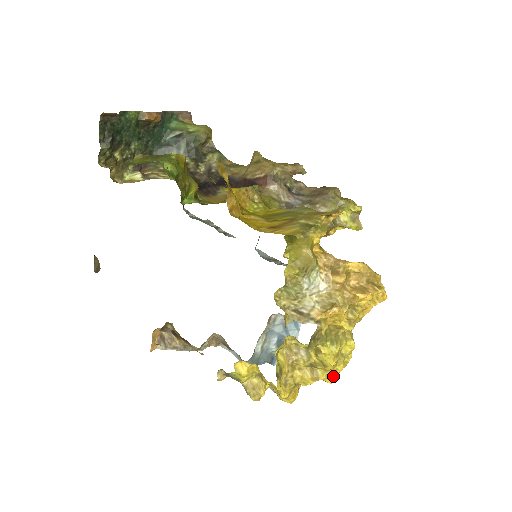
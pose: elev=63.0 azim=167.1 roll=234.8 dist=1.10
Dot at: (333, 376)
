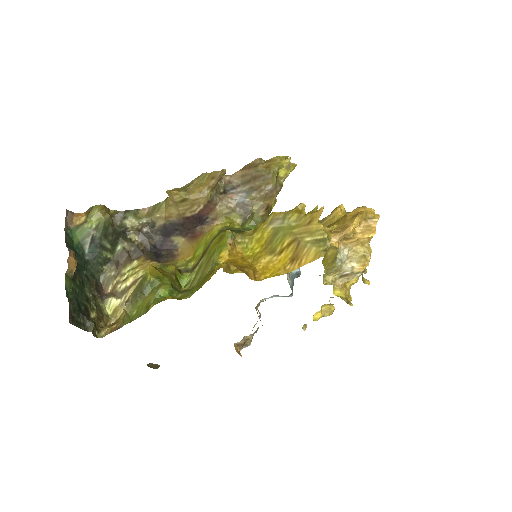
Dot at: occluded
